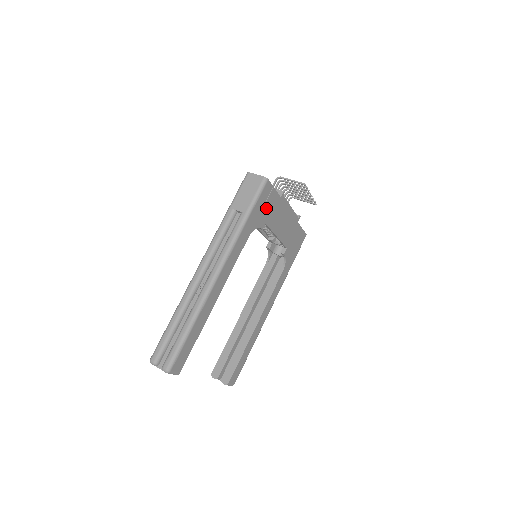
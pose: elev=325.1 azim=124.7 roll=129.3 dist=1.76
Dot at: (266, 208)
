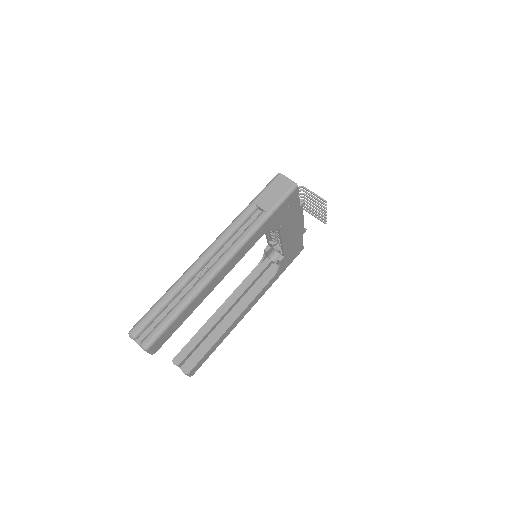
Dot at: (285, 213)
